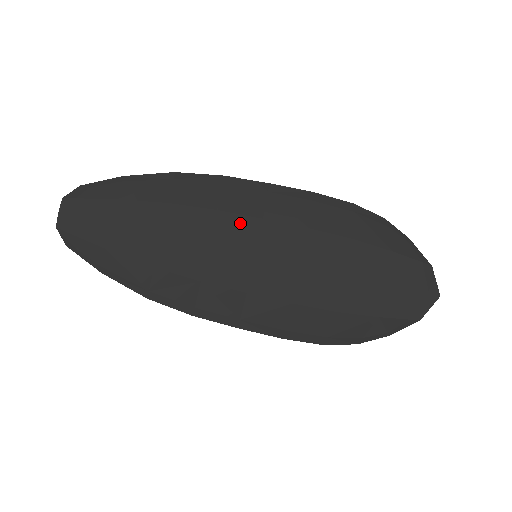
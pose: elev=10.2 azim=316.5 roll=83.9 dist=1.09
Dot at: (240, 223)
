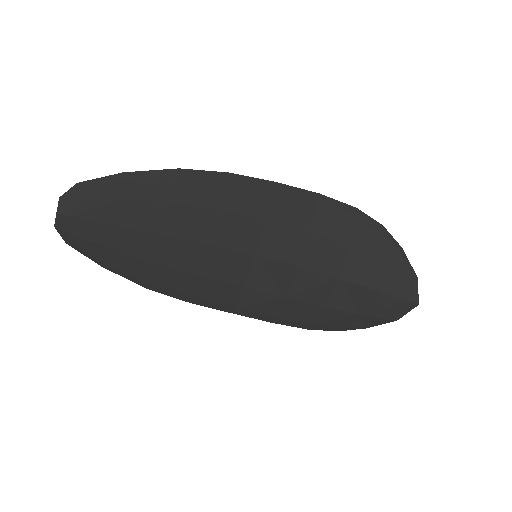
Dot at: (243, 223)
